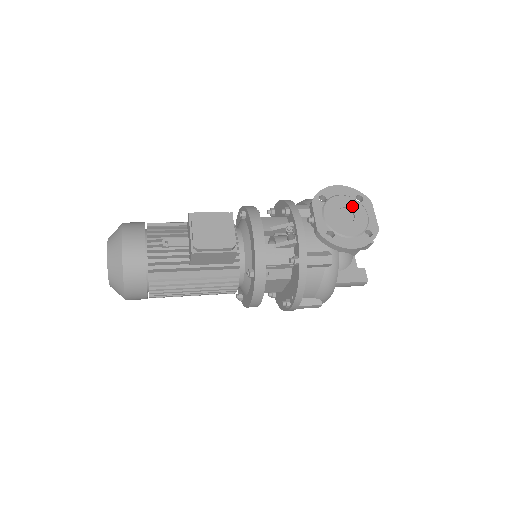
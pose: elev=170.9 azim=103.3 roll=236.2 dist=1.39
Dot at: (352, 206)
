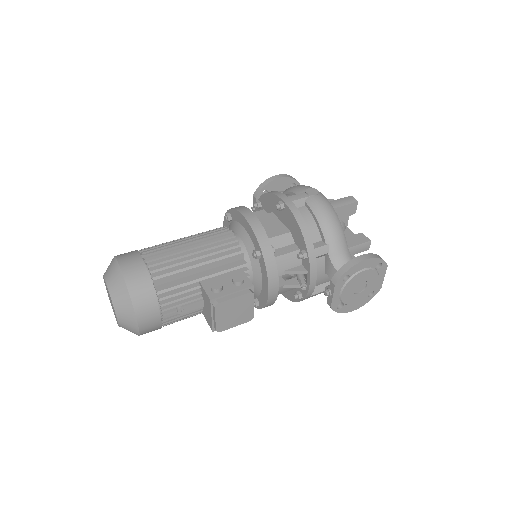
Dot at: (369, 277)
